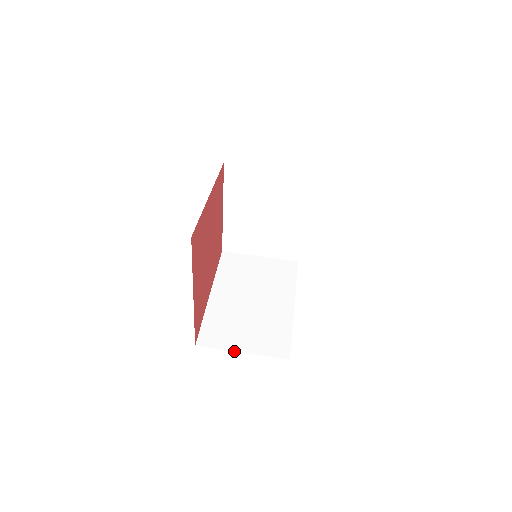
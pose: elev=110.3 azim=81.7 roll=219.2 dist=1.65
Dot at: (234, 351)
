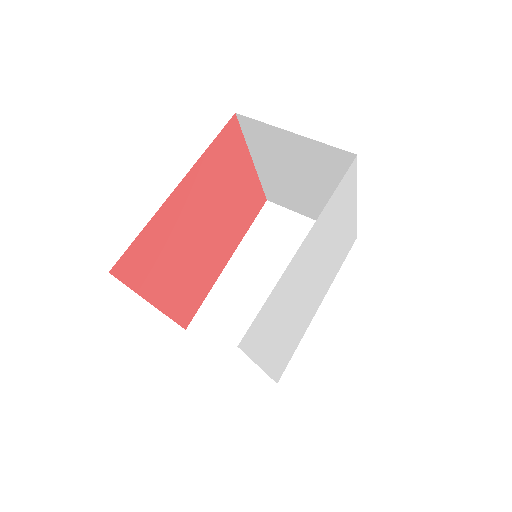
Dot at: occluded
